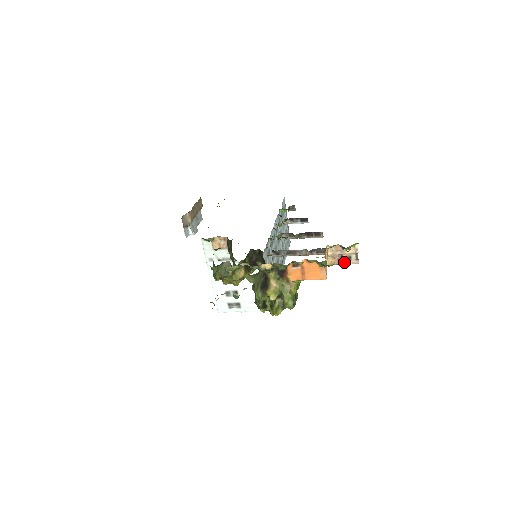
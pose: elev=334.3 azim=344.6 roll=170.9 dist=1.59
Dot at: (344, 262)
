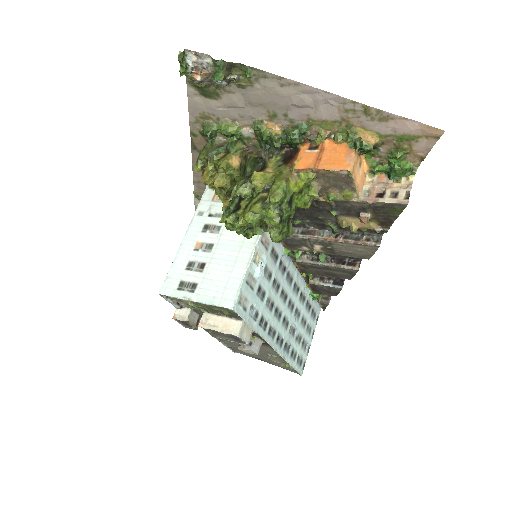
Dot at: (385, 199)
